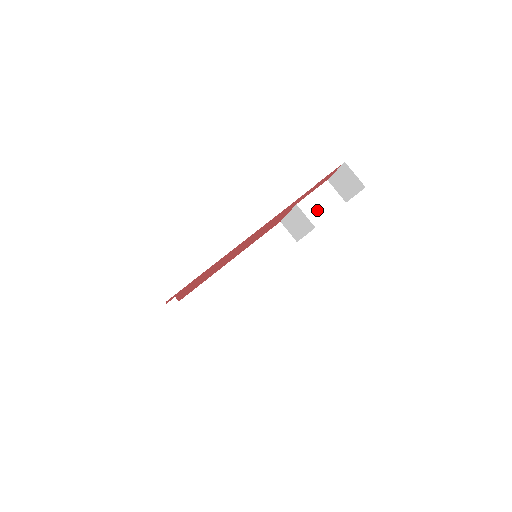
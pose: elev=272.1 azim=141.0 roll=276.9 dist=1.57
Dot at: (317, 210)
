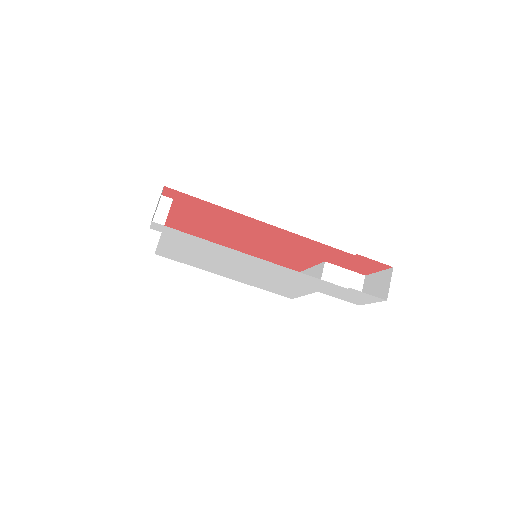
Dot at: (334, 283)
